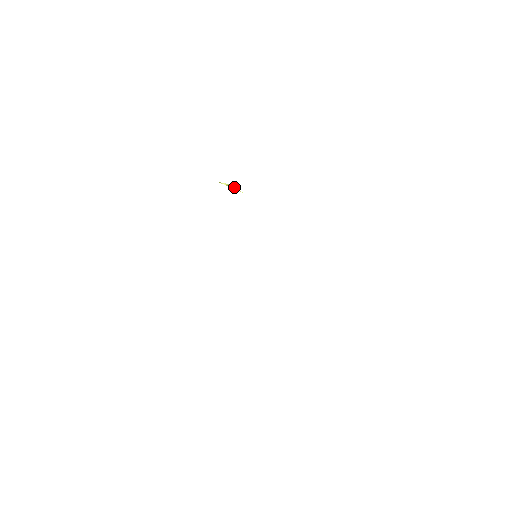
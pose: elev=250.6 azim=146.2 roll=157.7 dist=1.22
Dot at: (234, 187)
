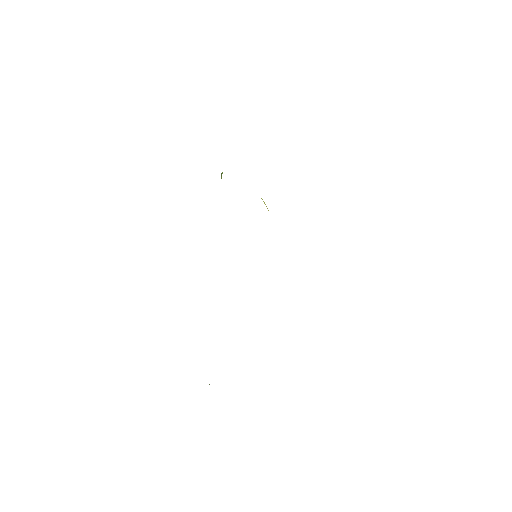
Dot at: (266, 206)
